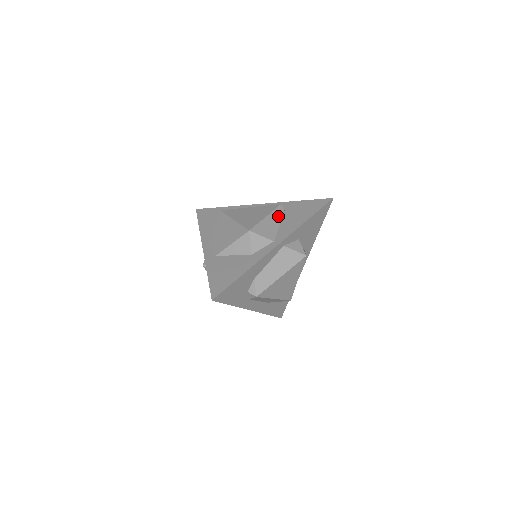
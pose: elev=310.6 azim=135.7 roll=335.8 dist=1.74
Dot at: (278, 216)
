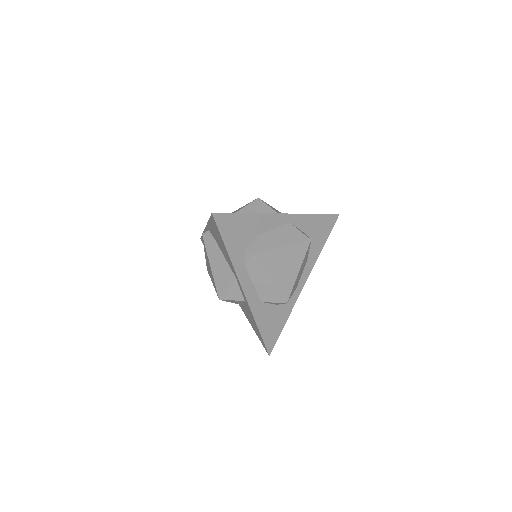
Dot at: occluded
